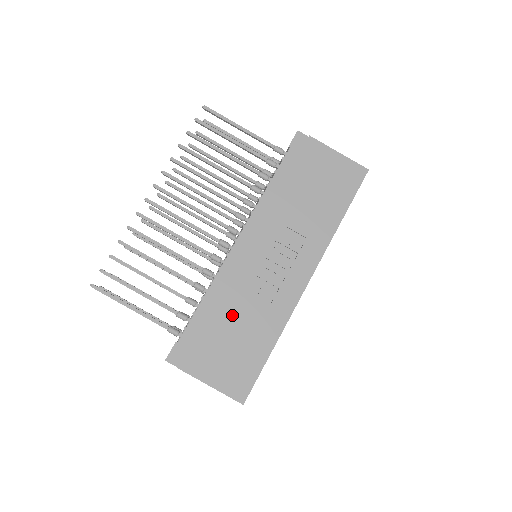
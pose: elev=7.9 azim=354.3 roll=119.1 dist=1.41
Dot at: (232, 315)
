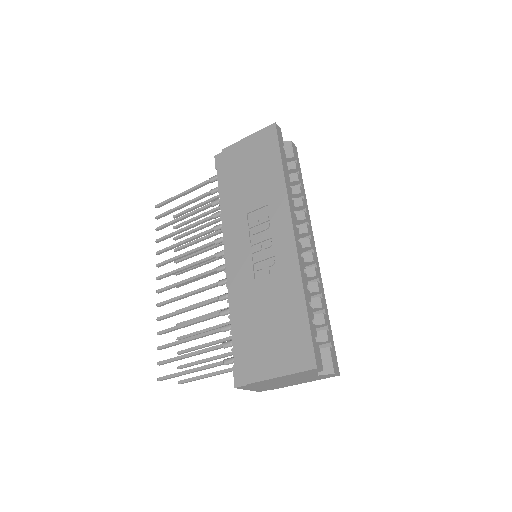
Dot at: (256, 307)
